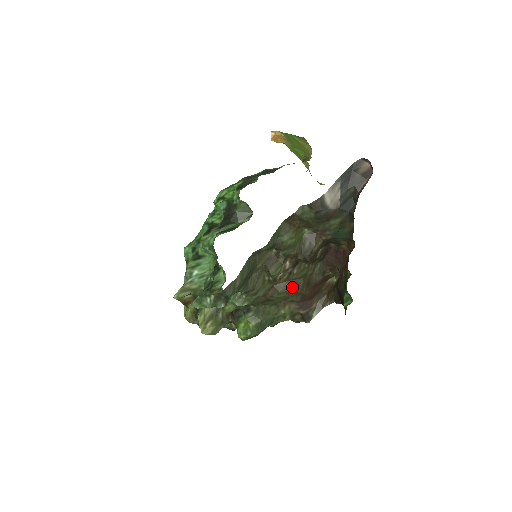
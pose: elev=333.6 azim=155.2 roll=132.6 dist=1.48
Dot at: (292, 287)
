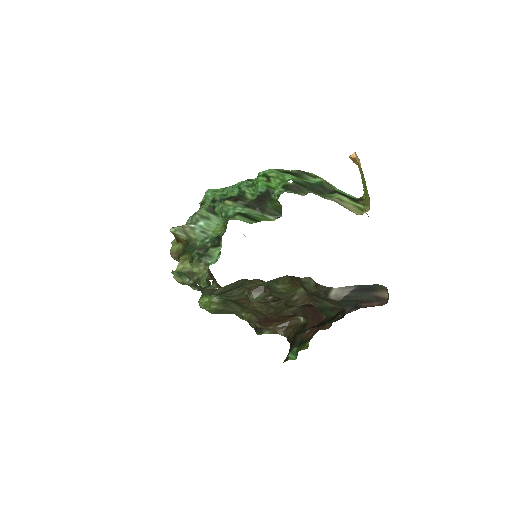
Dot at: (262, 309)
